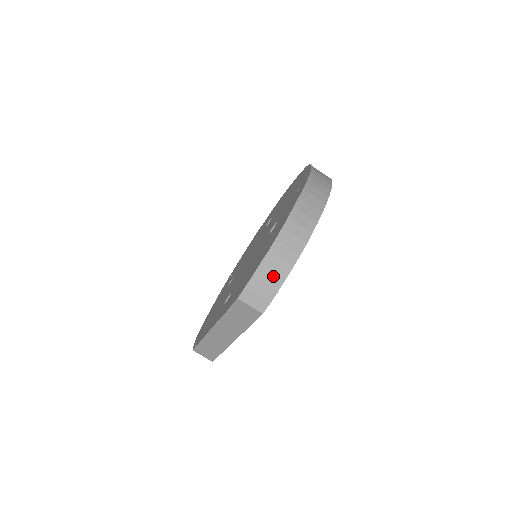
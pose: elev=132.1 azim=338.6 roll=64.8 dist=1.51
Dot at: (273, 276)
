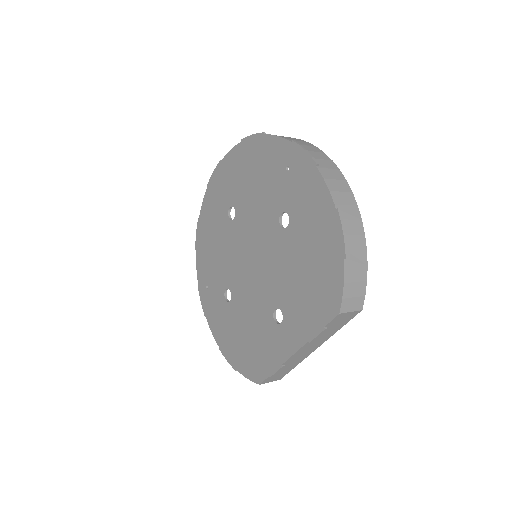
Dot at: (358, 271)
